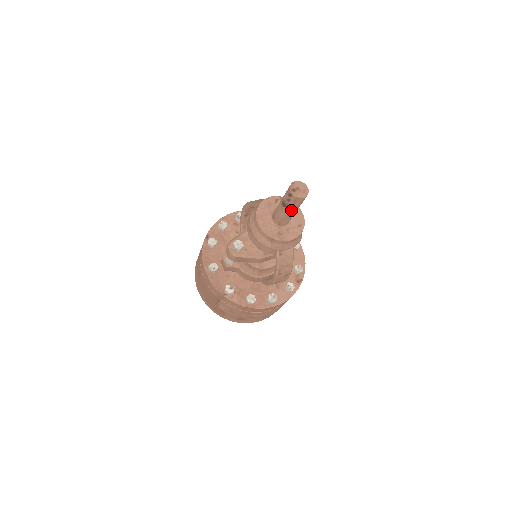
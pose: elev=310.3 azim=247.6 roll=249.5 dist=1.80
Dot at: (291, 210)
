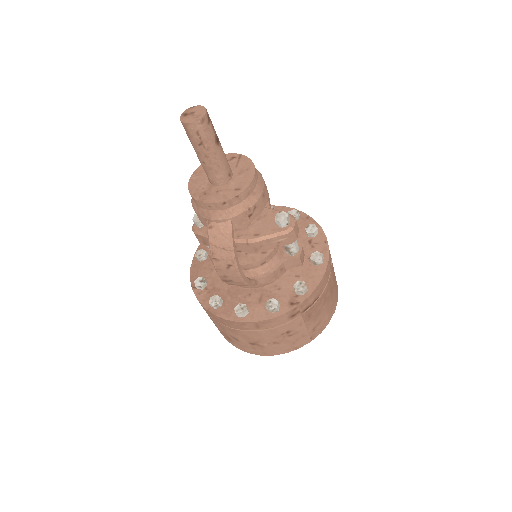
Dot at: (198, 151)
